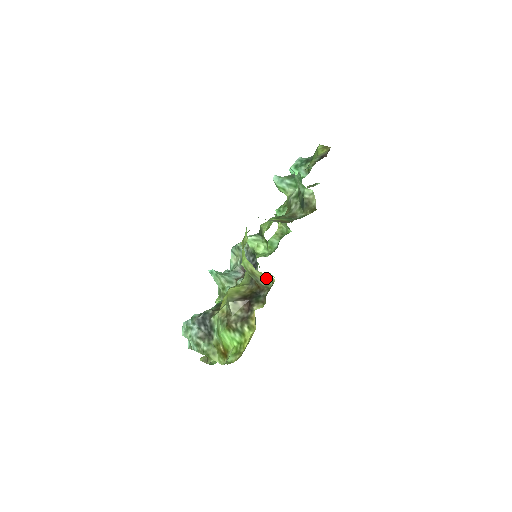
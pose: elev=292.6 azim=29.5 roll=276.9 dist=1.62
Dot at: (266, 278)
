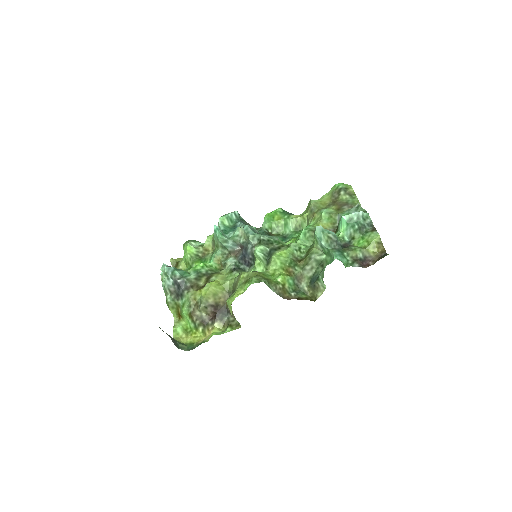
Dot at: occluded
